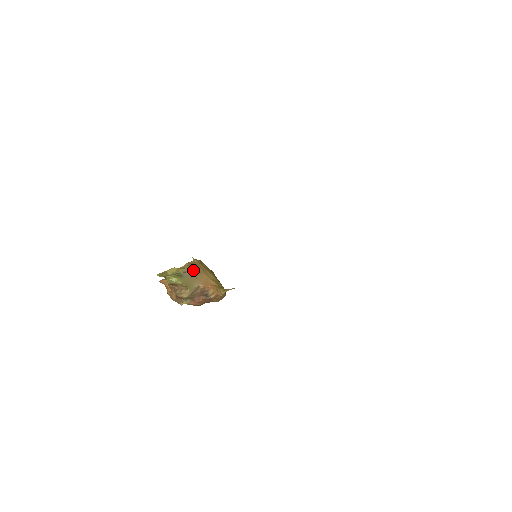
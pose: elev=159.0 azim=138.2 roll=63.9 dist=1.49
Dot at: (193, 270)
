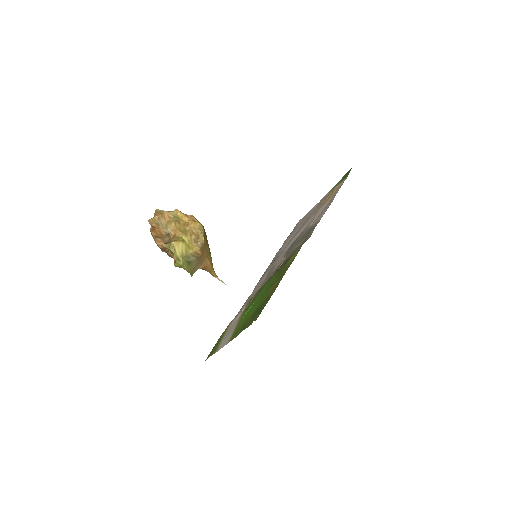
Dot at: (200, 254)
